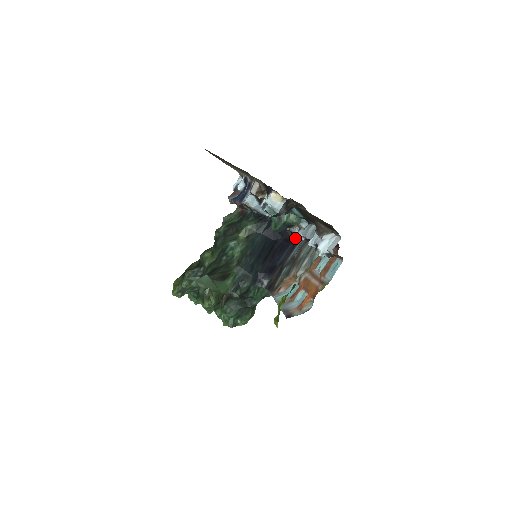
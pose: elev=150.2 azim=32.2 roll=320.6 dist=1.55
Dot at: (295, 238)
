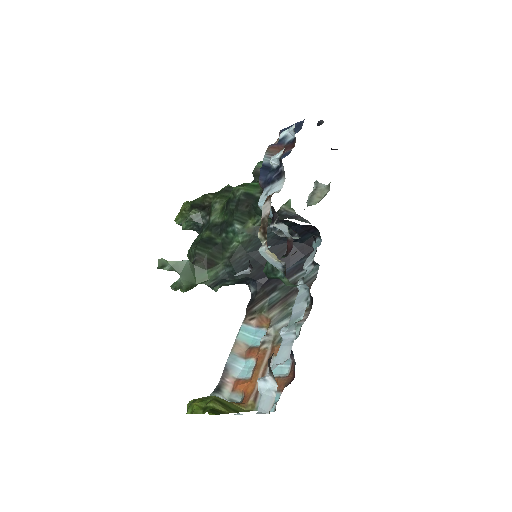
Dot at: occluded
